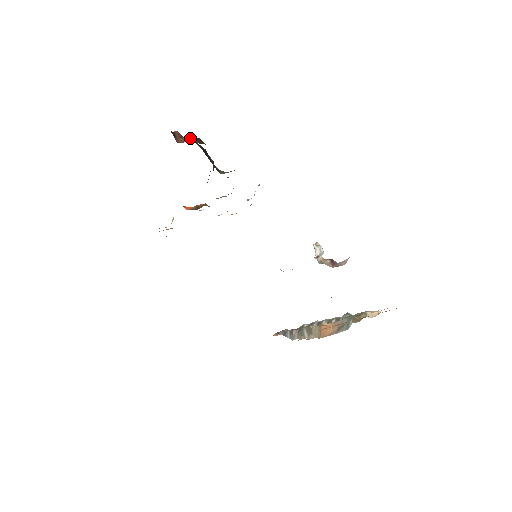
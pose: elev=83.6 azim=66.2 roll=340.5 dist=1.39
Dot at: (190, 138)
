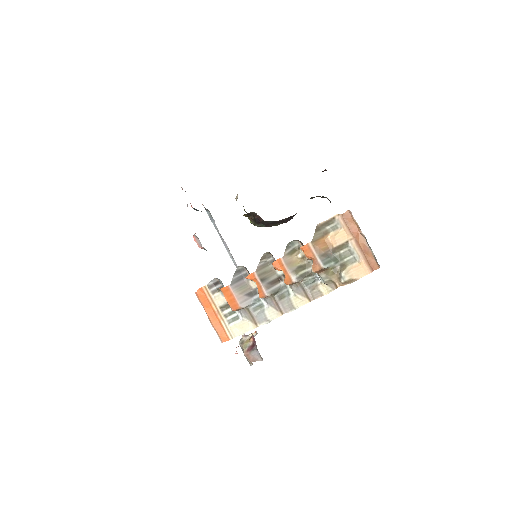
Dot at: occluded
